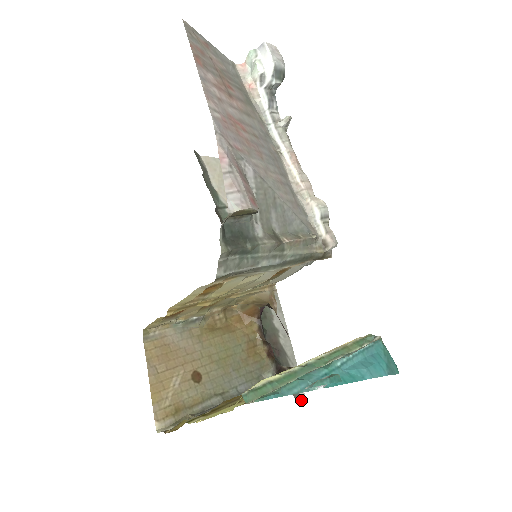
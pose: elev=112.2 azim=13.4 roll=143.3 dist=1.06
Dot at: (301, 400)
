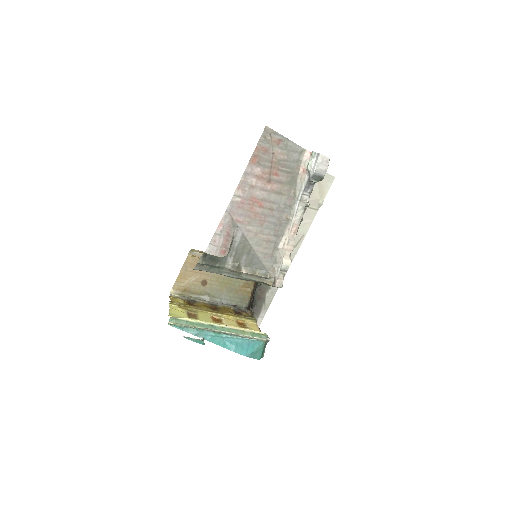
Dot at: occluded
